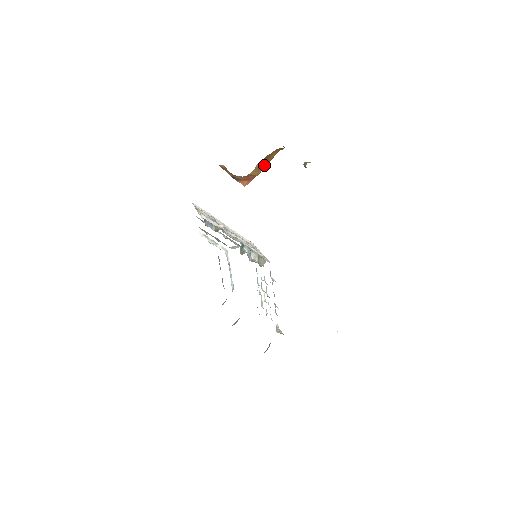
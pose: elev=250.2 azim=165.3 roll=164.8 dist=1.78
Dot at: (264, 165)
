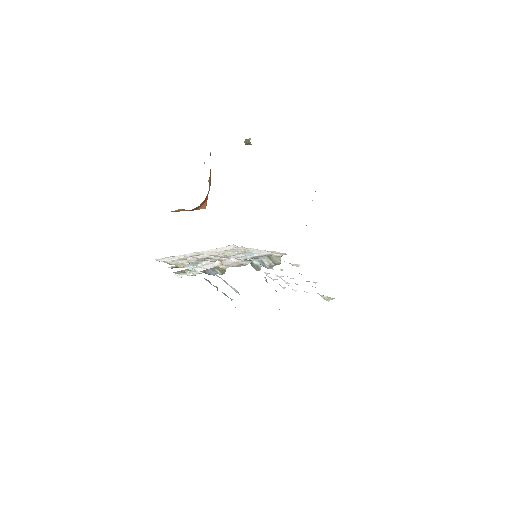
Dot at: (210, 175)
